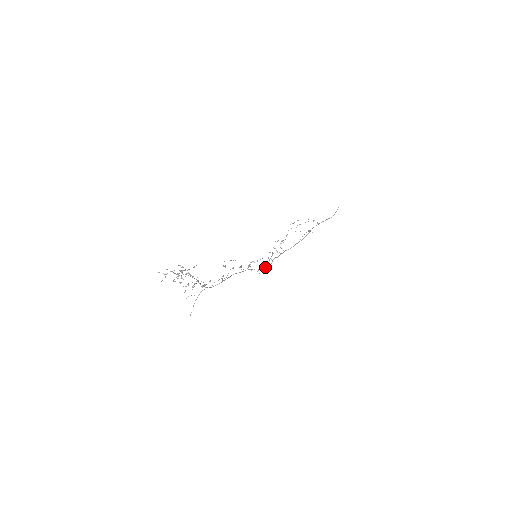
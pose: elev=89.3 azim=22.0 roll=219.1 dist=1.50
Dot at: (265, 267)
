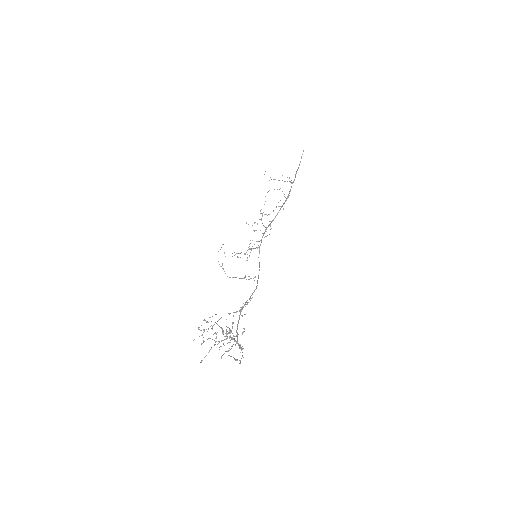
Dot at: occluded
